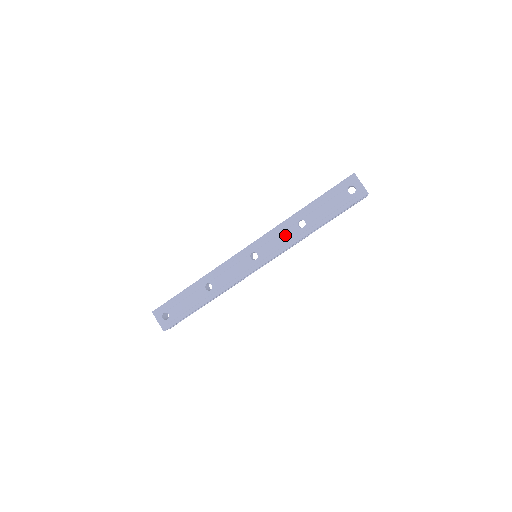
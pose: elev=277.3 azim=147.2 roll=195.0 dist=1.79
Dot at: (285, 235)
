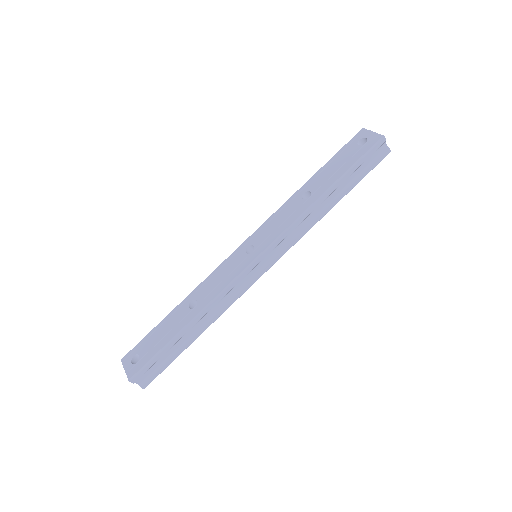
Dot at: (287, 214)
